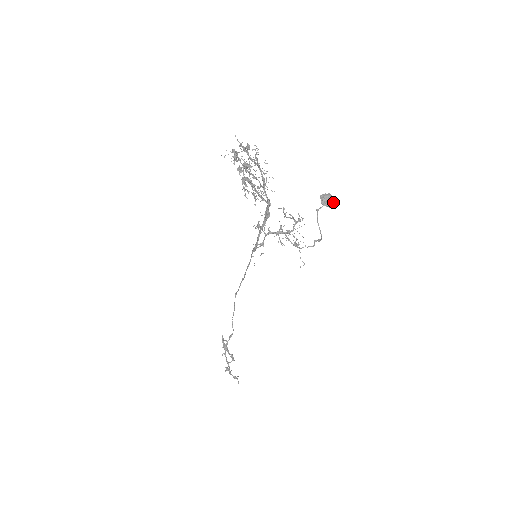
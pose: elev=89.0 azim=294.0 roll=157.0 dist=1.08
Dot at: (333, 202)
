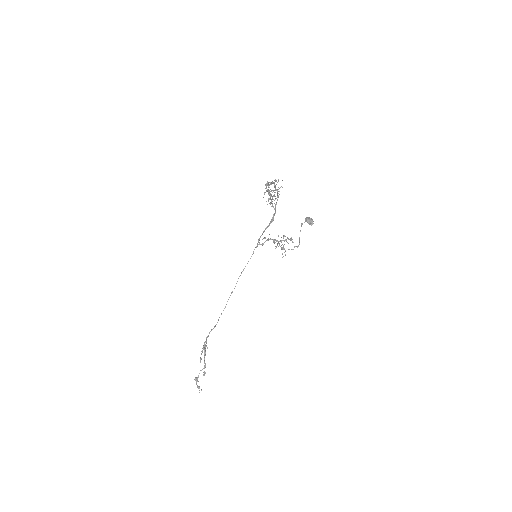
Dot at: (312, 222)
